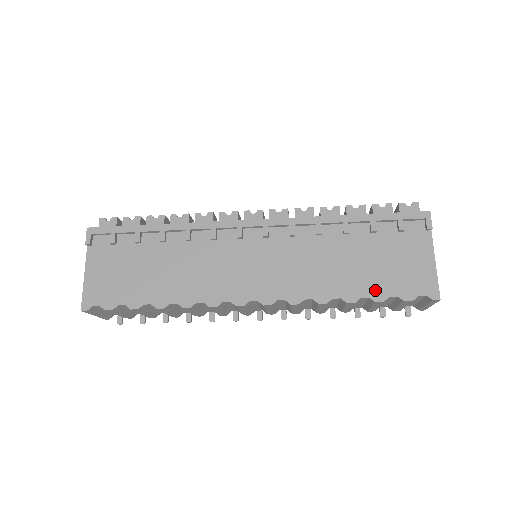
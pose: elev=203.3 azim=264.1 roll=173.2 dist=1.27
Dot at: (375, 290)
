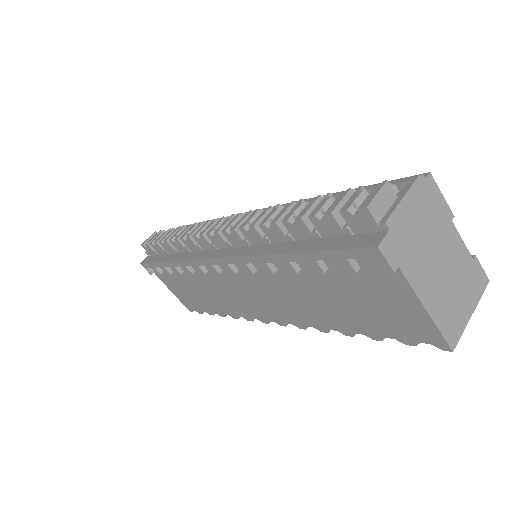
Dot at: (366, 329)
